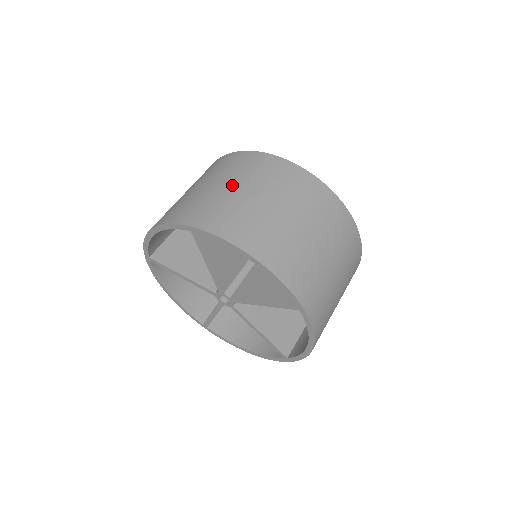
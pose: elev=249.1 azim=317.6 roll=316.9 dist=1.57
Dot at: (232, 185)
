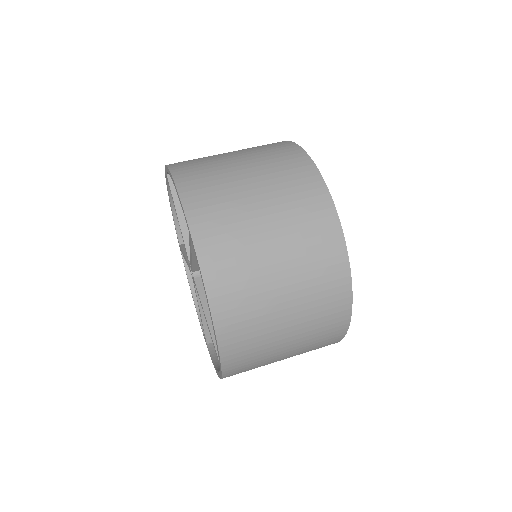
Dot at: (268, 217)
